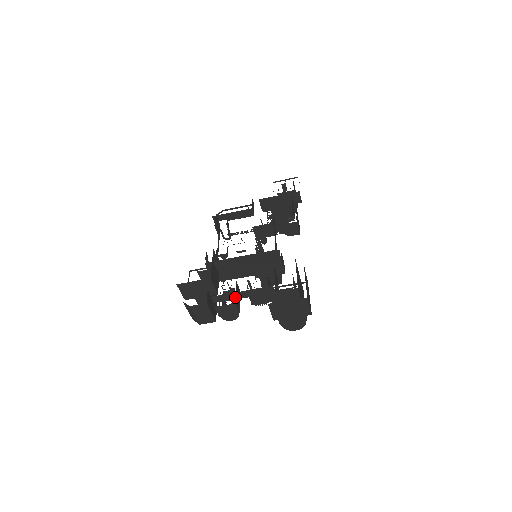
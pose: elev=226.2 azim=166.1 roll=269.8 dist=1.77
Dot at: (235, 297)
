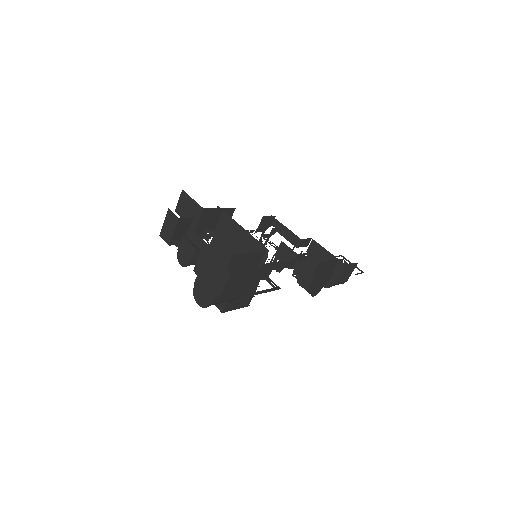
Dot at: (202, 246)
